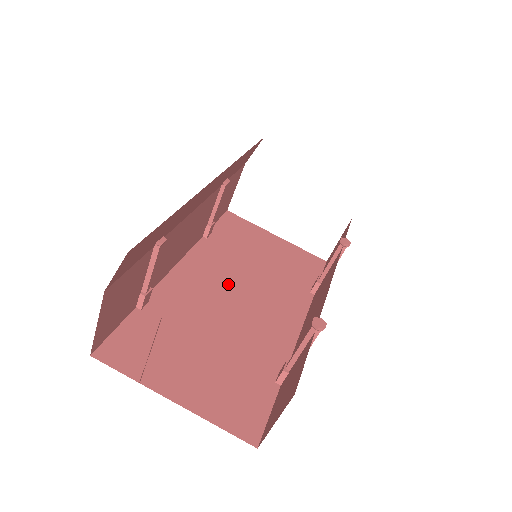
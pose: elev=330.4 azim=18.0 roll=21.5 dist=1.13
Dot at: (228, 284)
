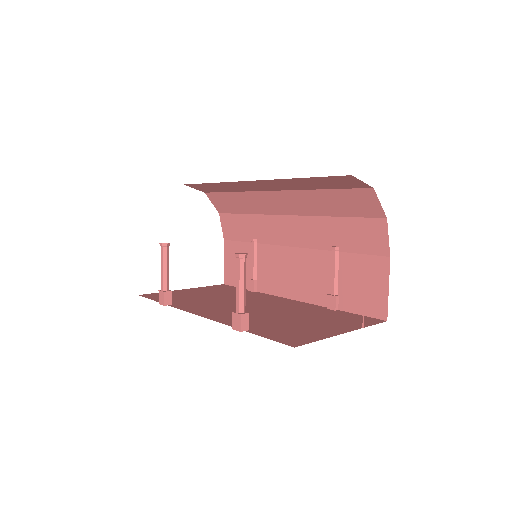
Dot at: (233, 307)
